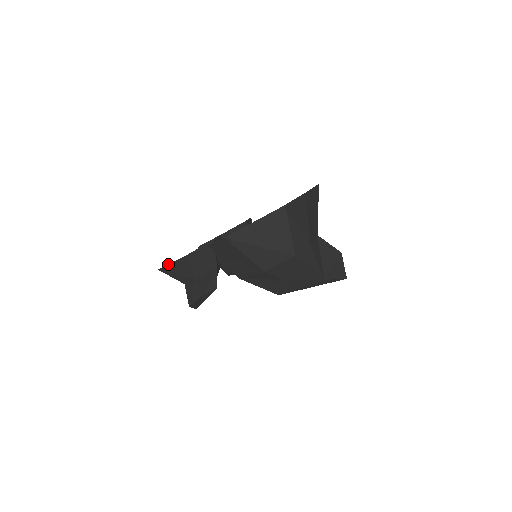
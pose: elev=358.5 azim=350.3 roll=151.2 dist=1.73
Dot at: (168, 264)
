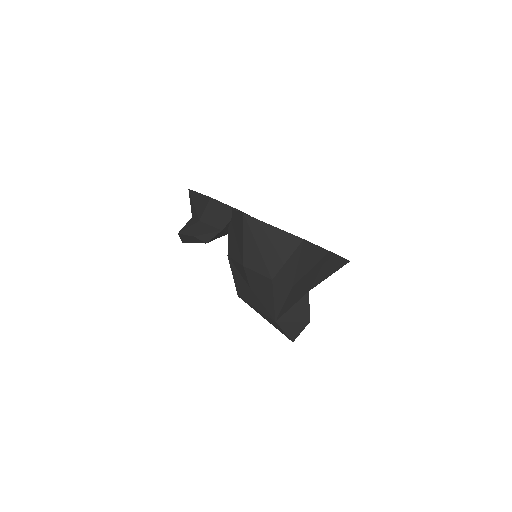
Dot at: (197, 192)
